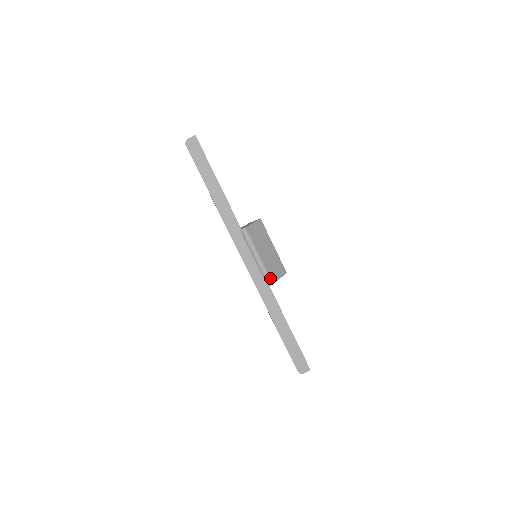
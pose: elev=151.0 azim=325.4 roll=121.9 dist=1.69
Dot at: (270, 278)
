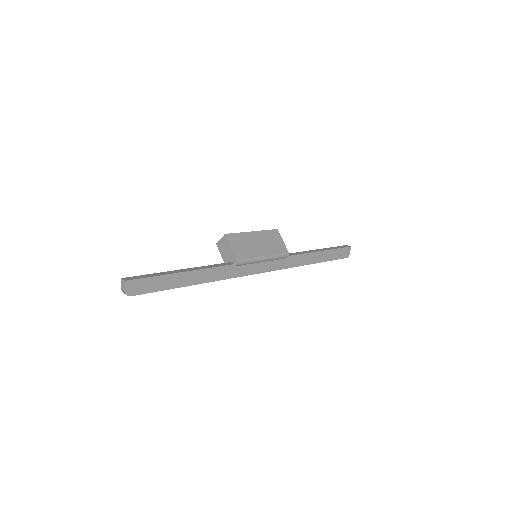
Dot at: (283, 253)
